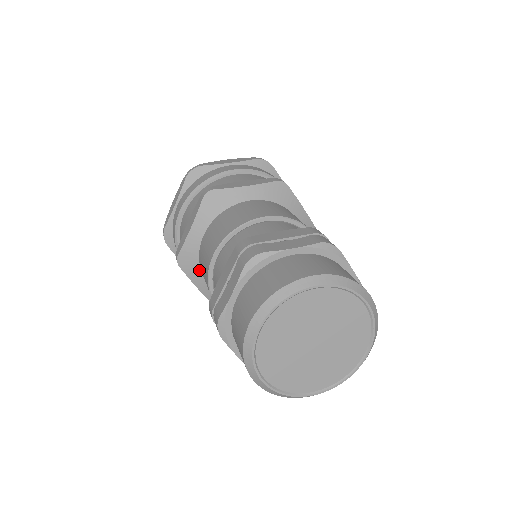
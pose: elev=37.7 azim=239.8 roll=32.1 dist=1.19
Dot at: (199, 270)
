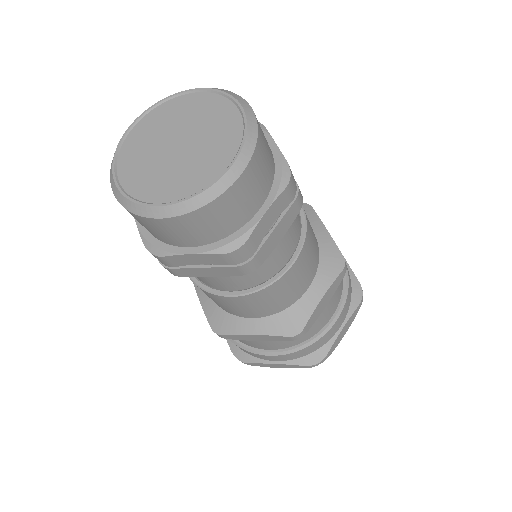
Dot at: (231, 316)
